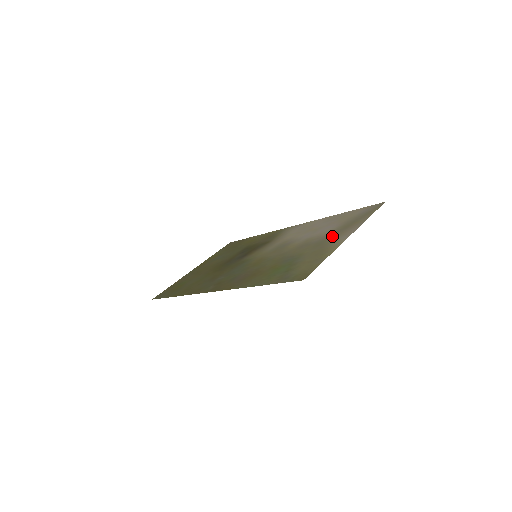
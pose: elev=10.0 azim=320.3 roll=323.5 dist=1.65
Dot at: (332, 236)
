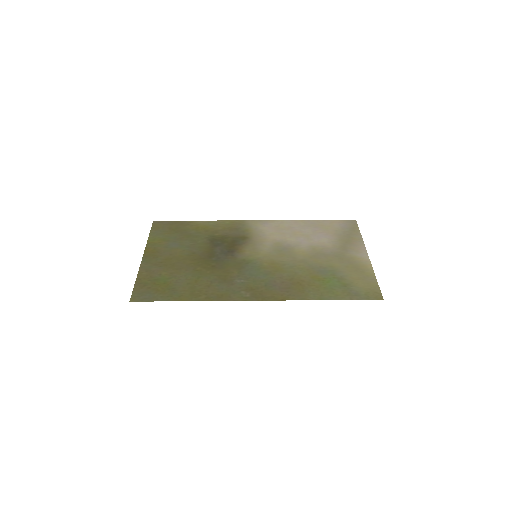
Dot at: (345, 250)
